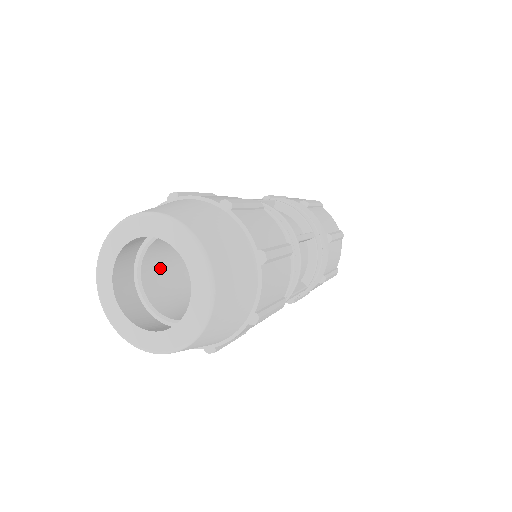
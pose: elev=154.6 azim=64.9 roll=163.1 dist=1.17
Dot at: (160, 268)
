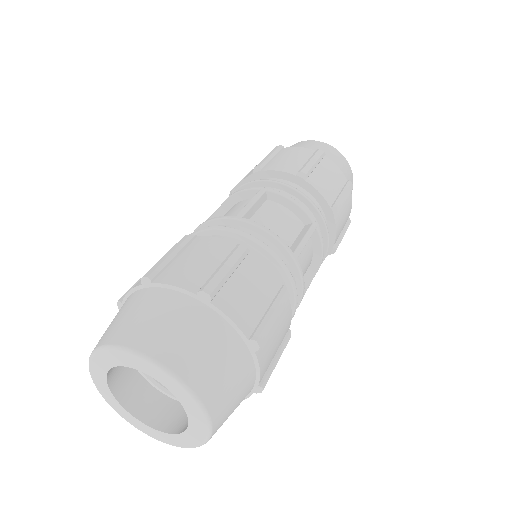
Dot at: occluded
